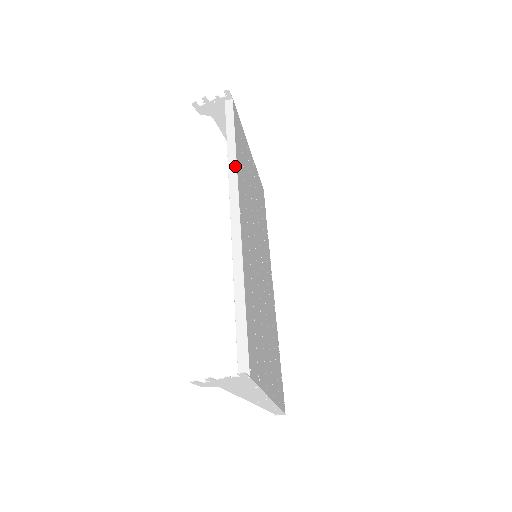
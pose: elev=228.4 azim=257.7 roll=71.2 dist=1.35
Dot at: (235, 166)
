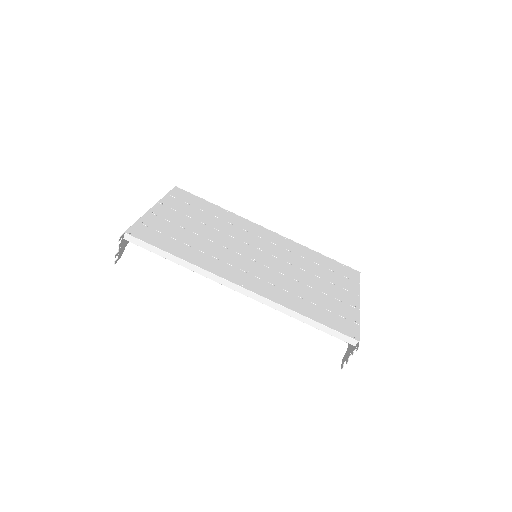
Dot at: (199, 269)
